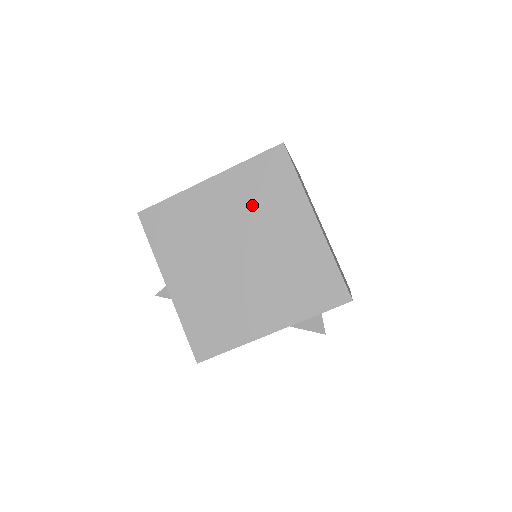
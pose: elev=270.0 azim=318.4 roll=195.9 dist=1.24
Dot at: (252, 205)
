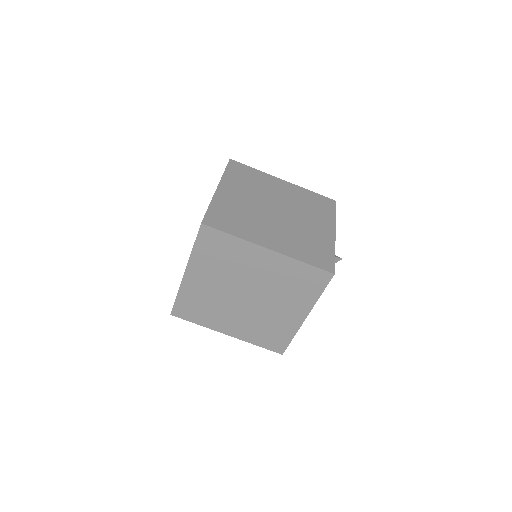
Dot at: (223, 268)
